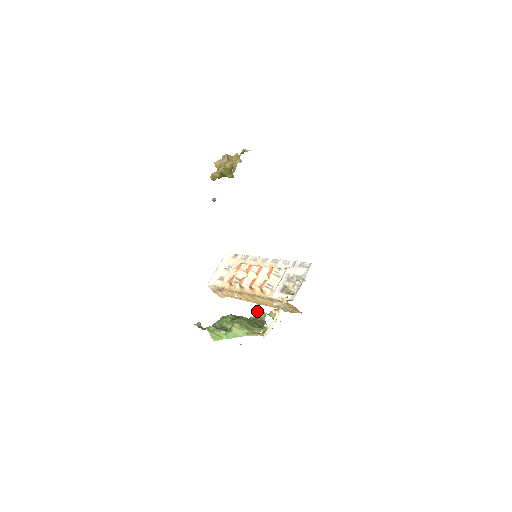
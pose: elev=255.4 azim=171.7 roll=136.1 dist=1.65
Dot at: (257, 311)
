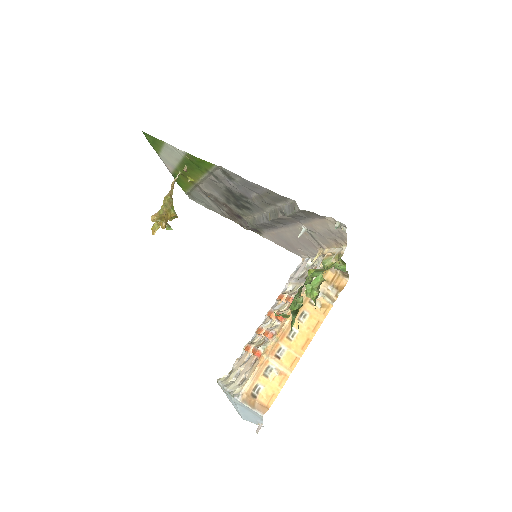
Dot at: (312, 287)
